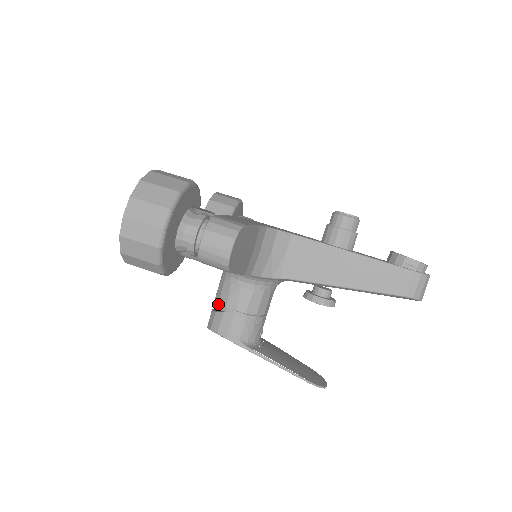
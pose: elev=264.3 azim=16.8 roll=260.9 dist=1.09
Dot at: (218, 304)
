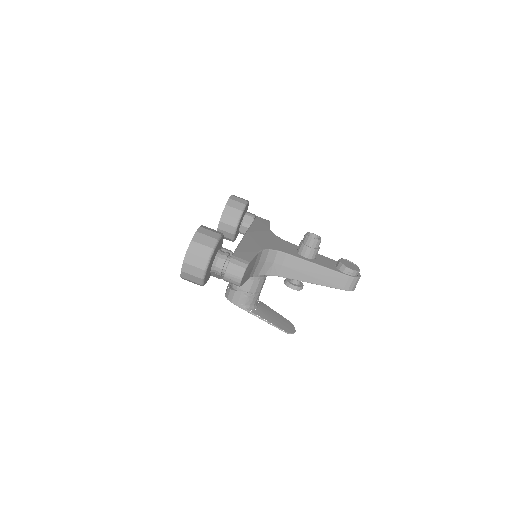
Dot at: (232, 284)
